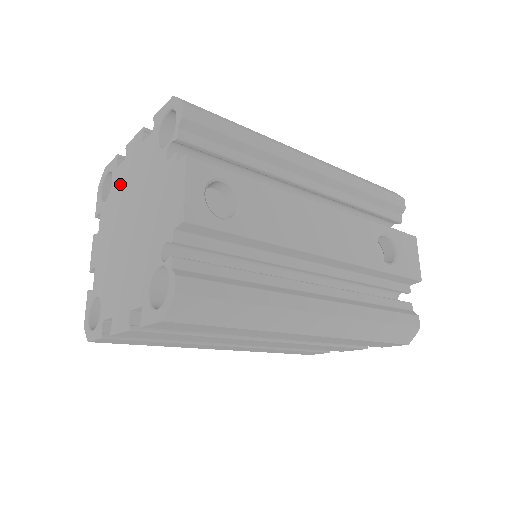
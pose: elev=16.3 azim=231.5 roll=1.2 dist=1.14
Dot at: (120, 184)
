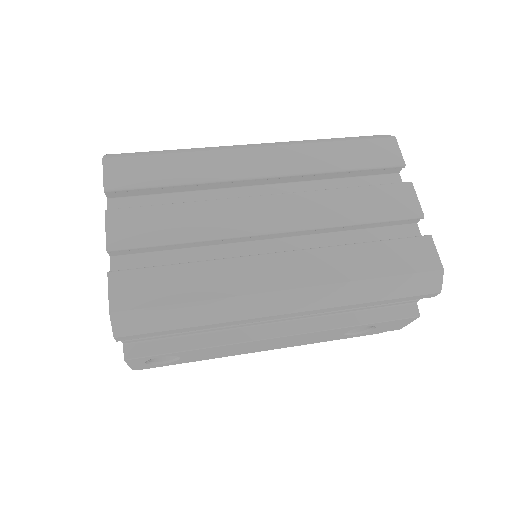
Dot at: occluded
